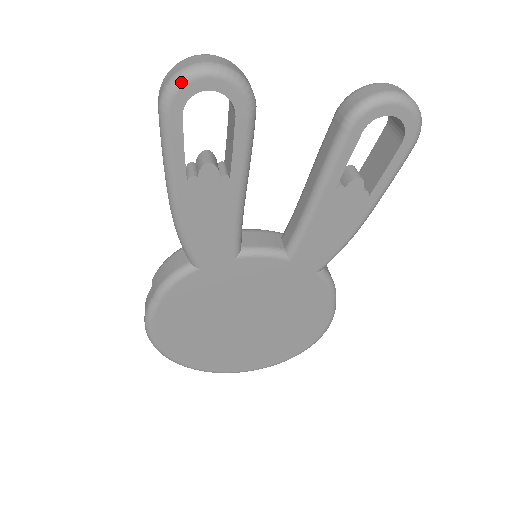
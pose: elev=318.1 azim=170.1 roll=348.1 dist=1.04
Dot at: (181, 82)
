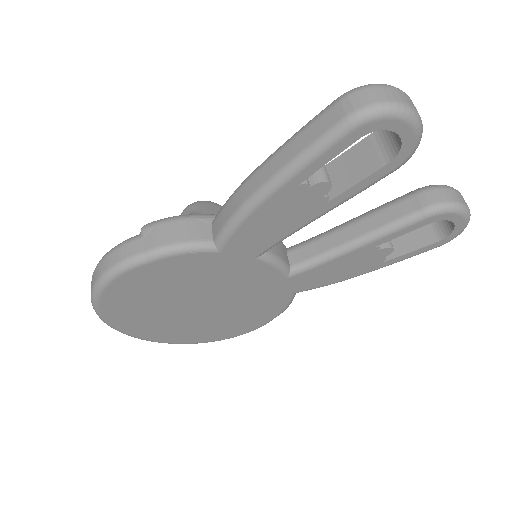
Dot at: (391, 114)
